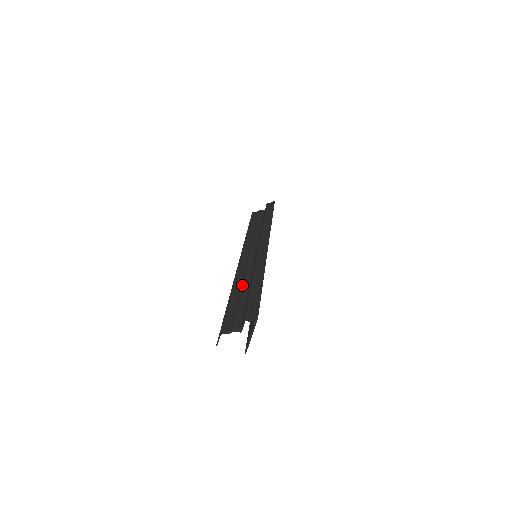
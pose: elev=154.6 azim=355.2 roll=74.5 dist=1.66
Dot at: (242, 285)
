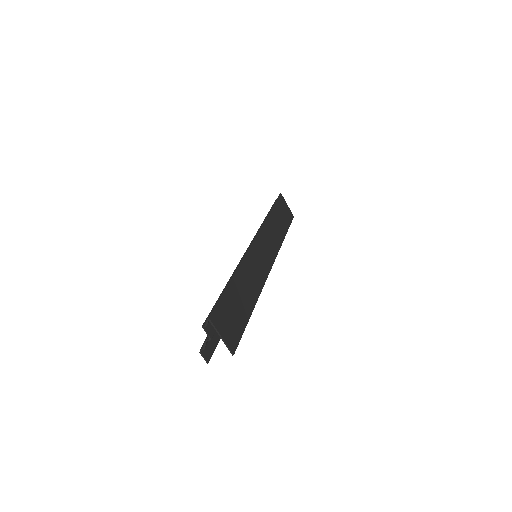
Dot at: occluded
